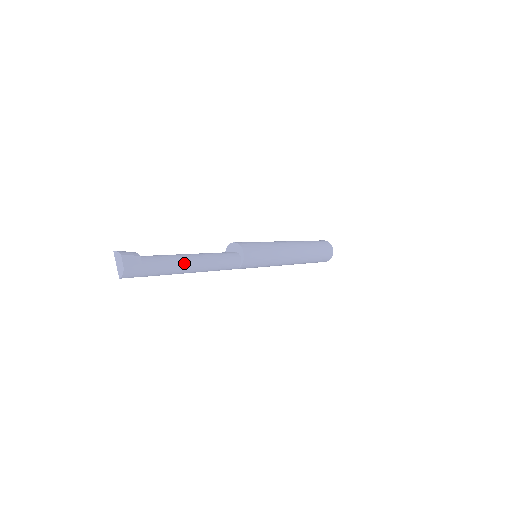
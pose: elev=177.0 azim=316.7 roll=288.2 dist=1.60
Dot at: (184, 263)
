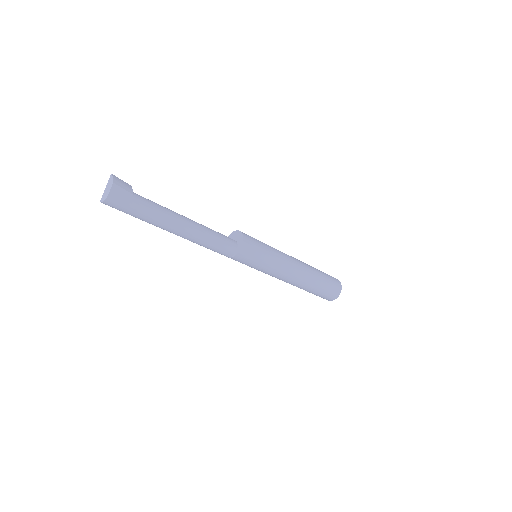
Dot at: (173, 224)
